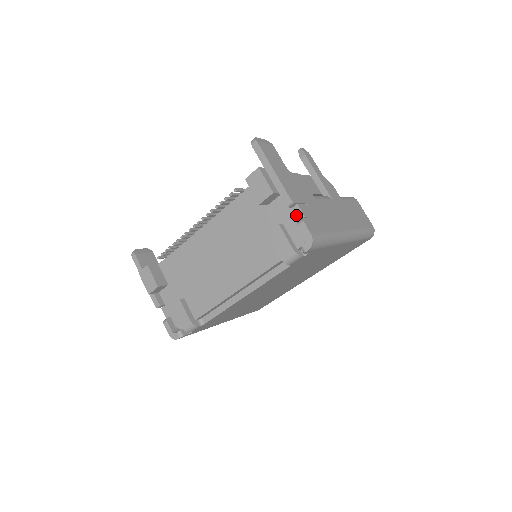
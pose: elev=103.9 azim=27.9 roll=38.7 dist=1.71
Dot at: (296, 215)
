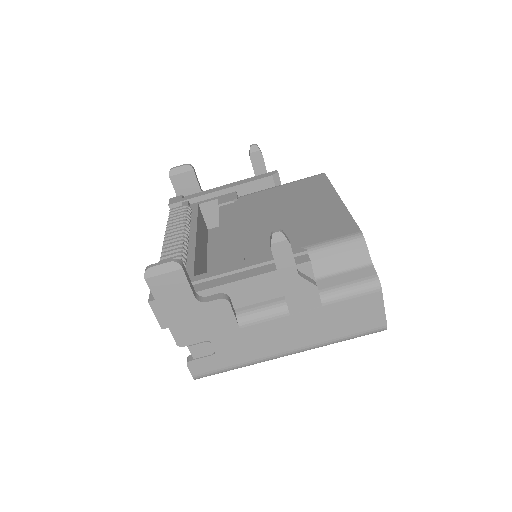
Dot at: occluded
